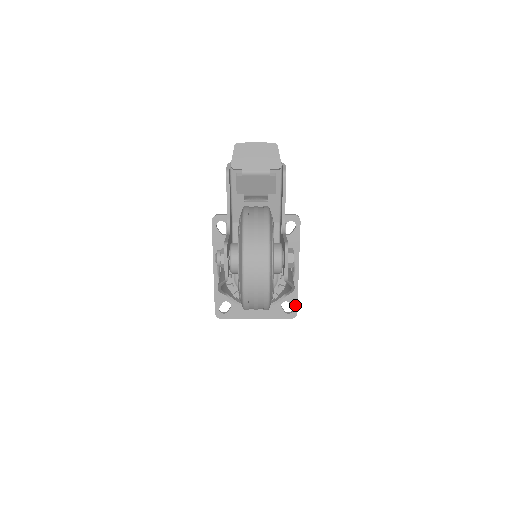
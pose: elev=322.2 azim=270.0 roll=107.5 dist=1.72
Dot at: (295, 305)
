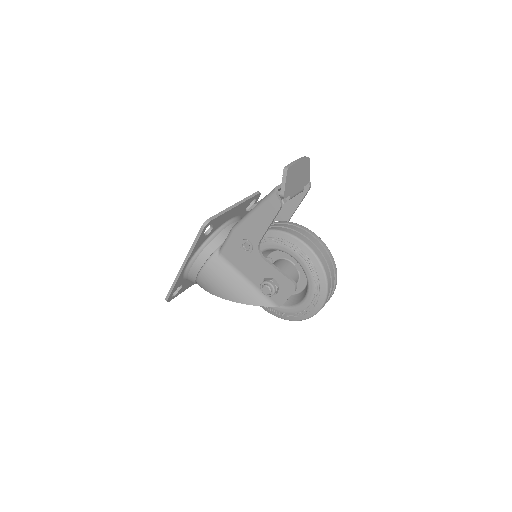
Dot at: occluded
